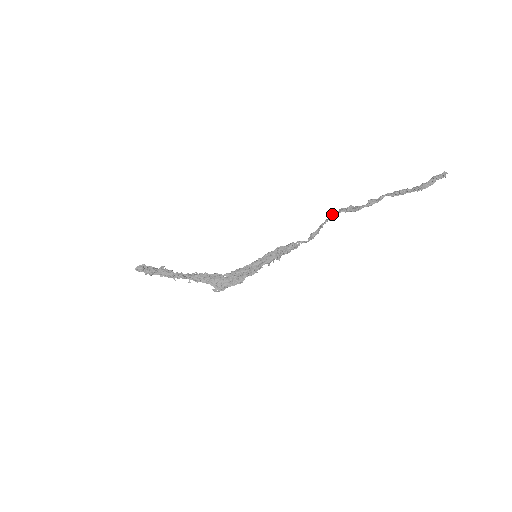
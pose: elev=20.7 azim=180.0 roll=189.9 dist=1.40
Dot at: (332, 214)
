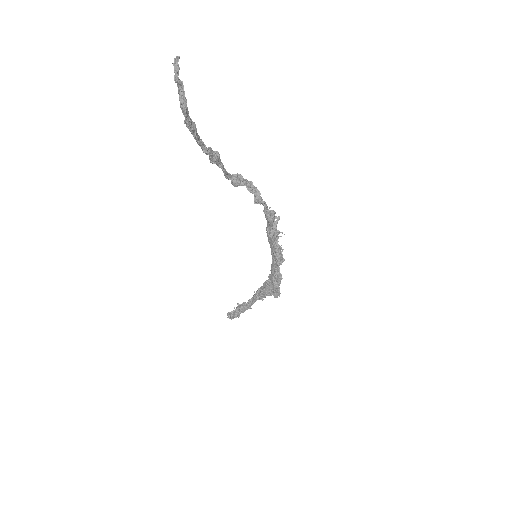
Dot at: occluded
